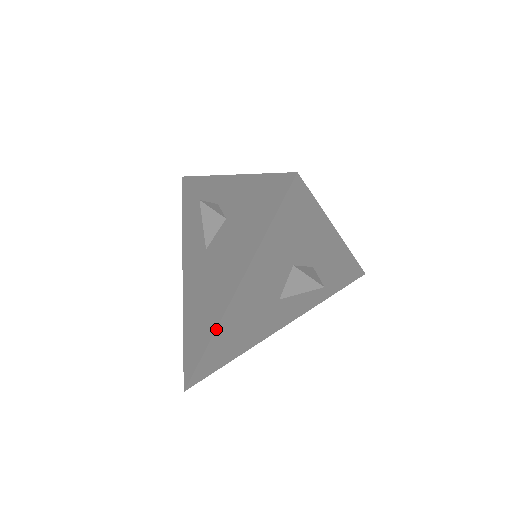
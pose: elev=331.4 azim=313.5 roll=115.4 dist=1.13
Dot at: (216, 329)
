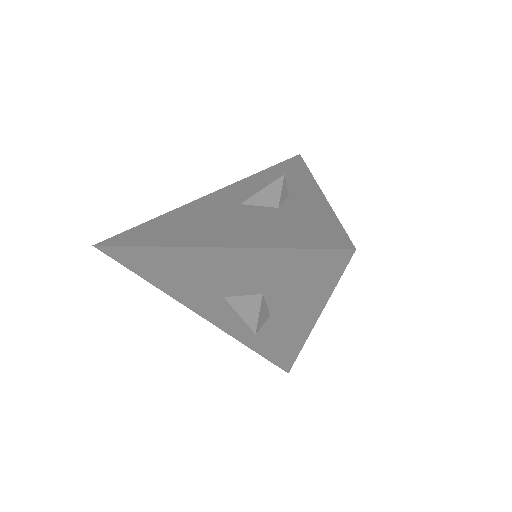
Dot at: (166, 246)
